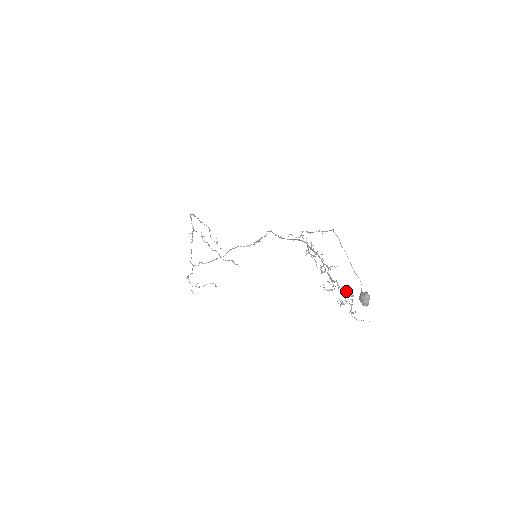
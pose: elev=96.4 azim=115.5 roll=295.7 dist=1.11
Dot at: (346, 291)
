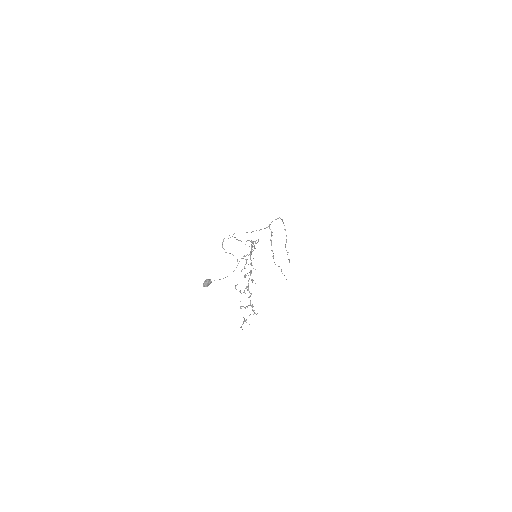
Dot at: (252, 304)
